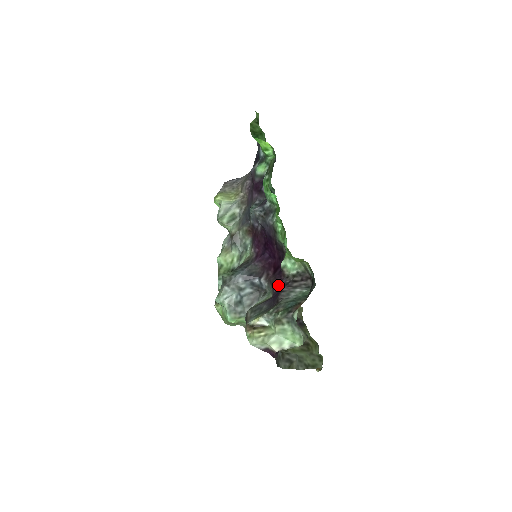
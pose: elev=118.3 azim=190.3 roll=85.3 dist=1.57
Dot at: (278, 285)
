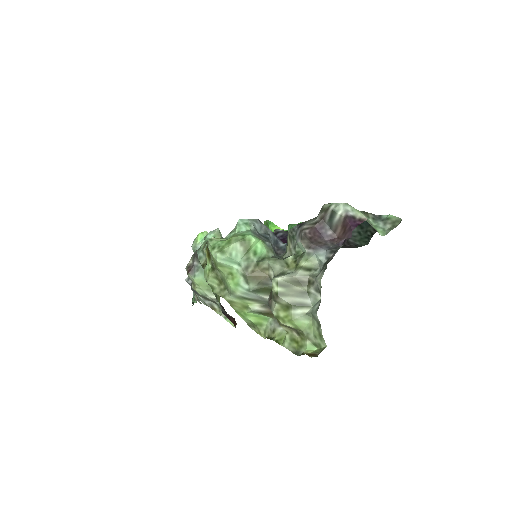
Dot at: occluded
